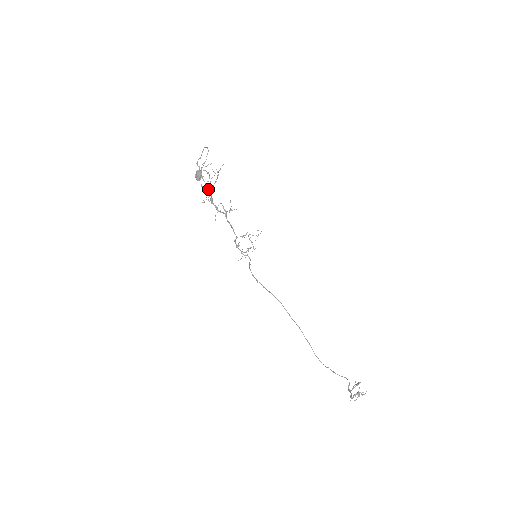
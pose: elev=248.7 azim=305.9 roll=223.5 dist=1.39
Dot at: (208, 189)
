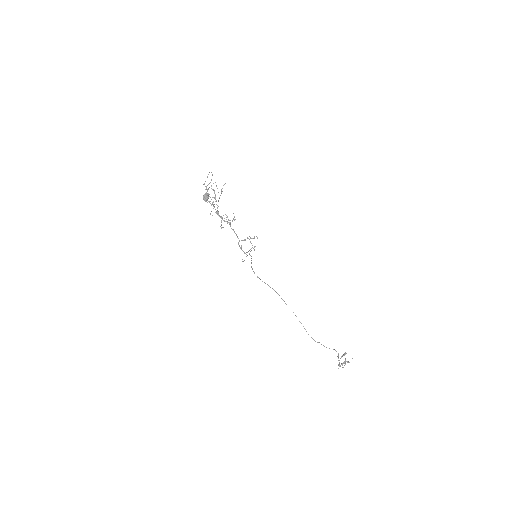
Dot at: (214, 204)
